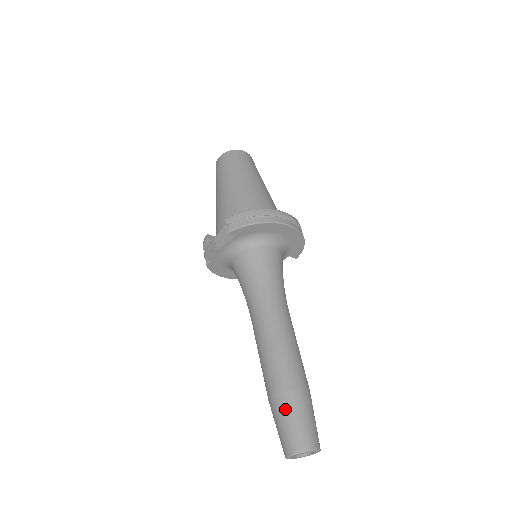
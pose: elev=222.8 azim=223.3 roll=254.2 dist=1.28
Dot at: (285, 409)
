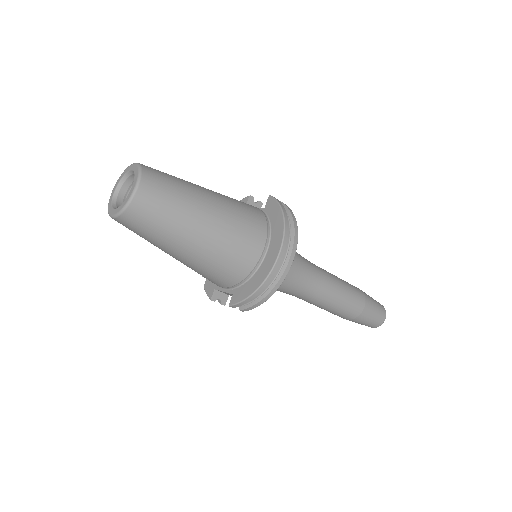
Dot at: (358, 322)
